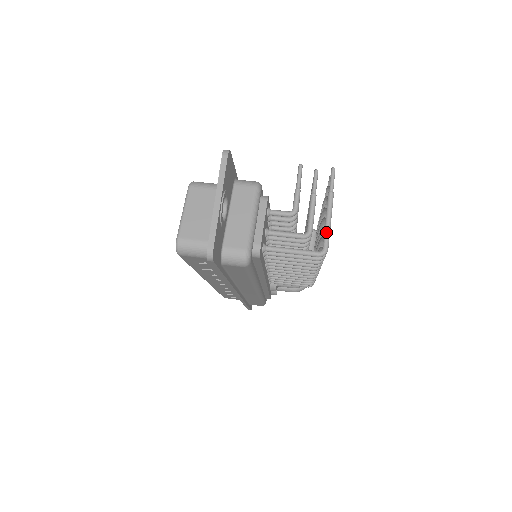
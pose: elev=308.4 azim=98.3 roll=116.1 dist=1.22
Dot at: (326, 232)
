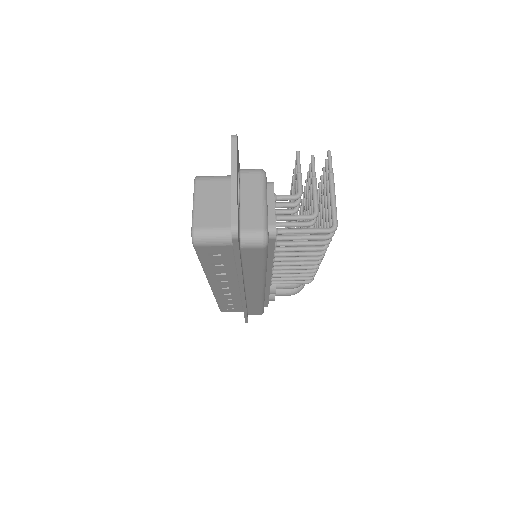
Dot at: (333, 209)
